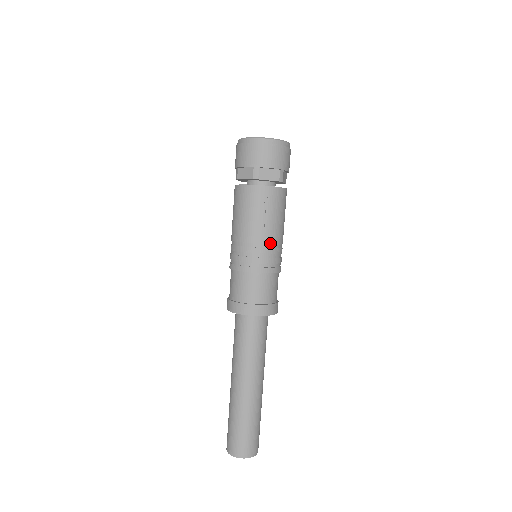
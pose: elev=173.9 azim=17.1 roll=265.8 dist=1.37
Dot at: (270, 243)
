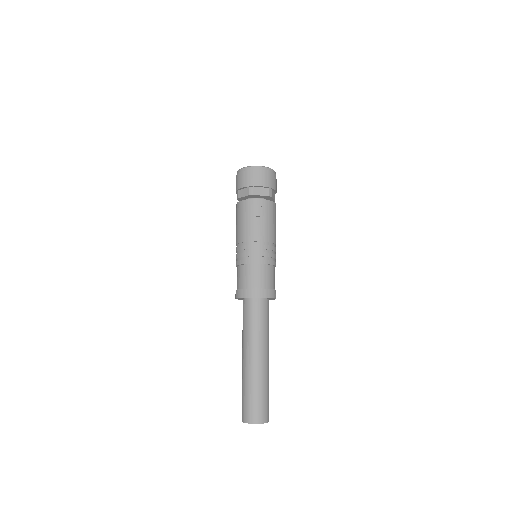
Dot at: (266, 241)
